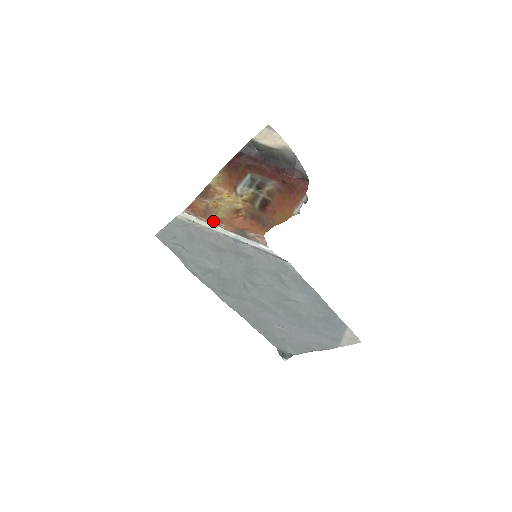
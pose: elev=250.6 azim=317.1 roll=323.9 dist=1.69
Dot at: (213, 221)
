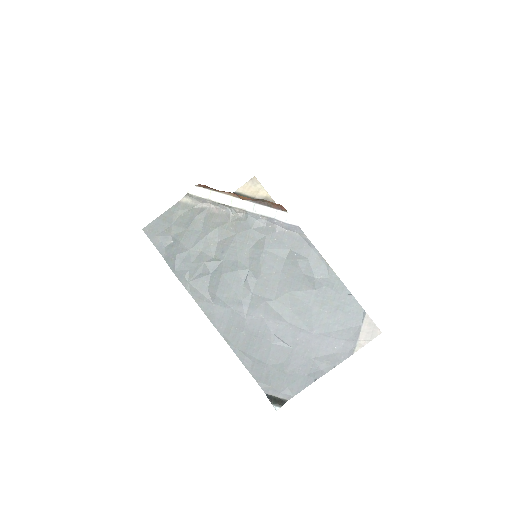
Dot at: (229, 192)
